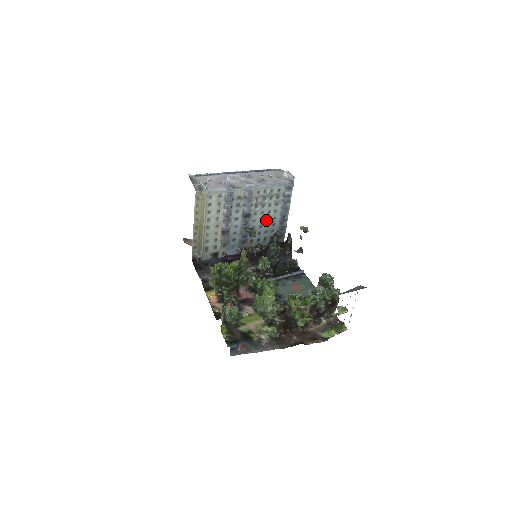
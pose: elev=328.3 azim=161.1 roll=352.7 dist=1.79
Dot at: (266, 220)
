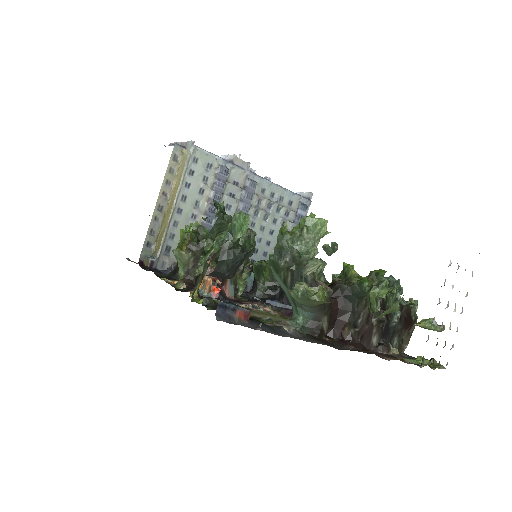
Dot at: (265, 244)
